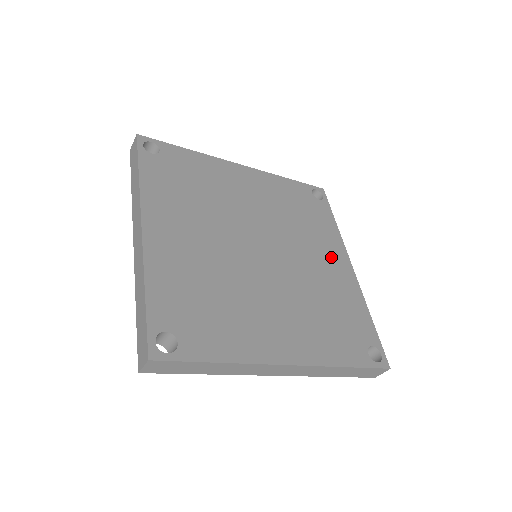
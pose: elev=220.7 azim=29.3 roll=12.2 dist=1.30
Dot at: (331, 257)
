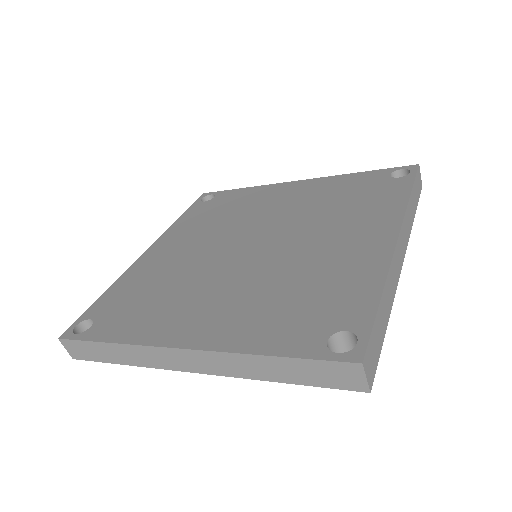
Dot at: (361, 233)
